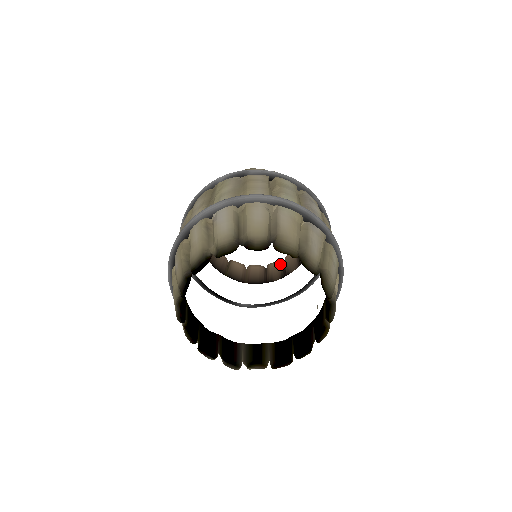
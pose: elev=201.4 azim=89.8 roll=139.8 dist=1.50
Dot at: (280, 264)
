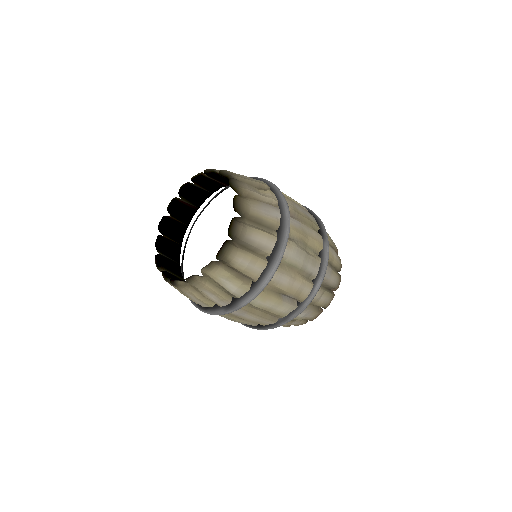
Dot at: occluded
